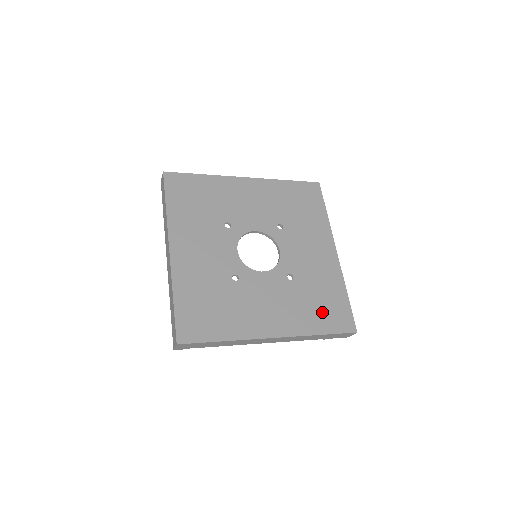
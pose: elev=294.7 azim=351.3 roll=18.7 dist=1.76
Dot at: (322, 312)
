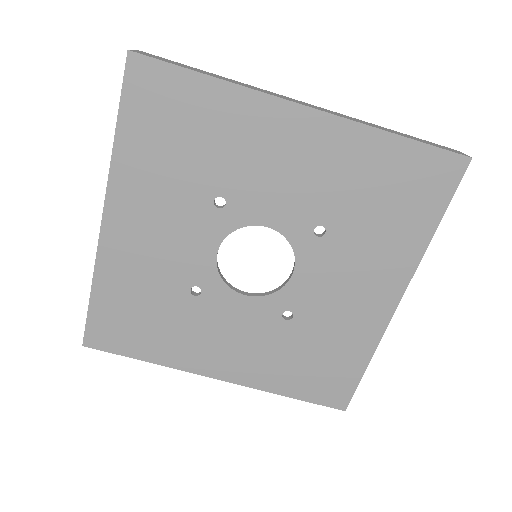
Dot at: (309, 374)
